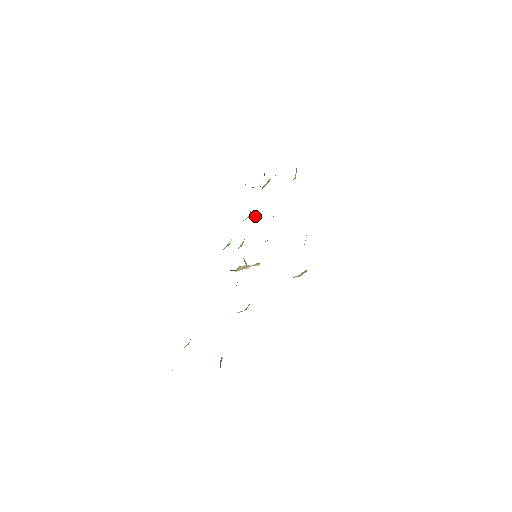
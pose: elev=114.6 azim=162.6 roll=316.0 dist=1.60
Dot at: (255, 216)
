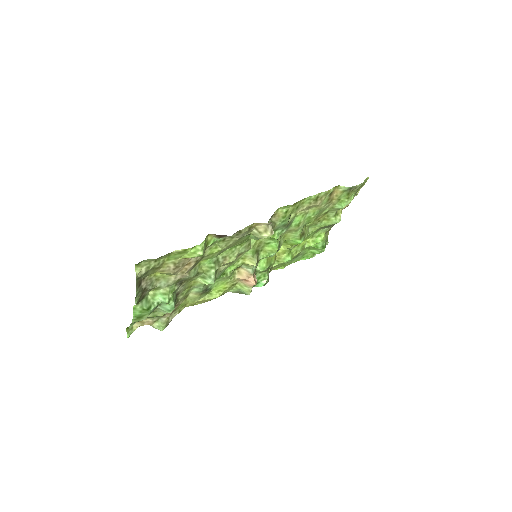
Dot at: (287, 248)
